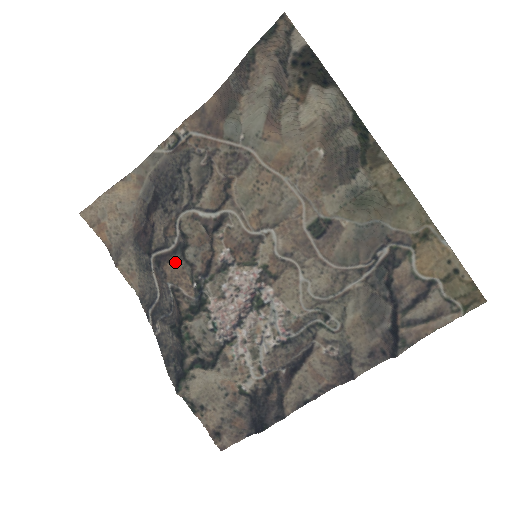
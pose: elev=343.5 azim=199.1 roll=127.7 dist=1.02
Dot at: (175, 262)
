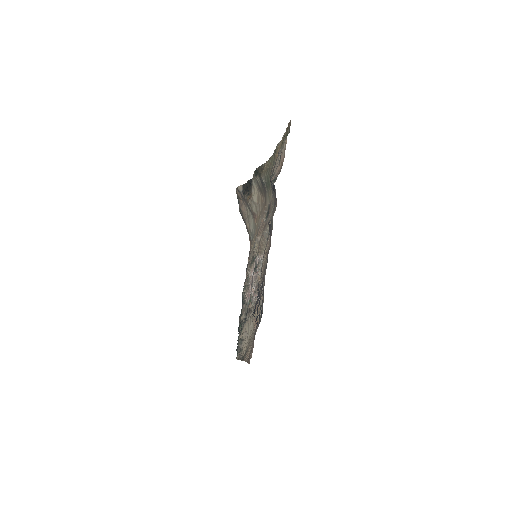
Dot at: occluded
